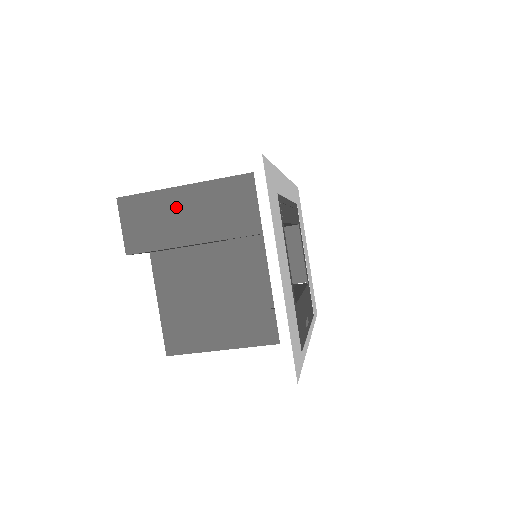
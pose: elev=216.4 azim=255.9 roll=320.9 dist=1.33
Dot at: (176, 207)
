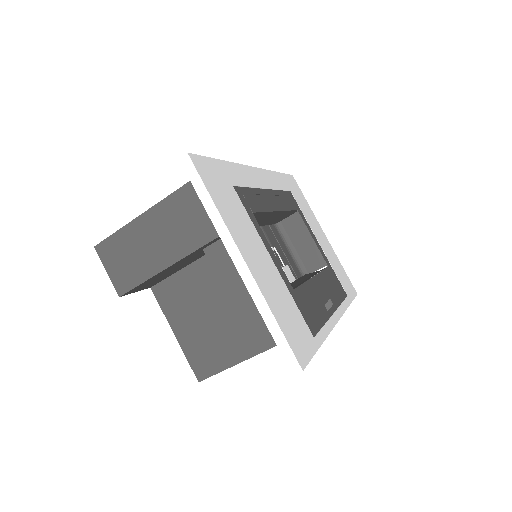
Dot at: (145, 235)
